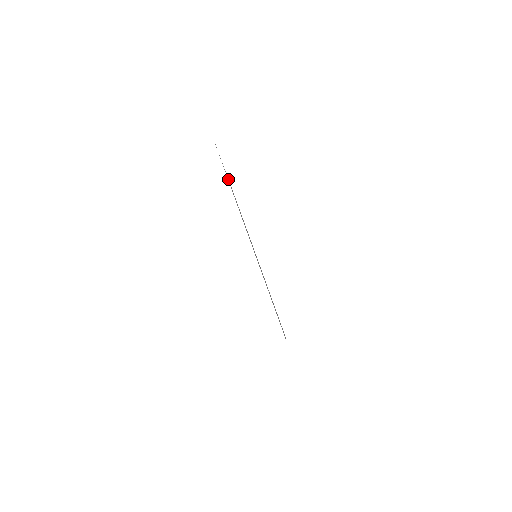
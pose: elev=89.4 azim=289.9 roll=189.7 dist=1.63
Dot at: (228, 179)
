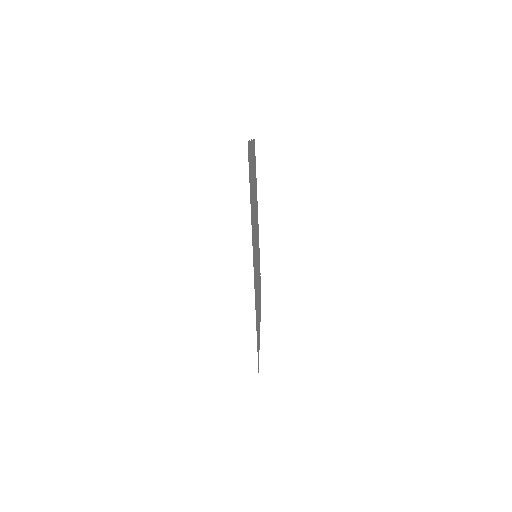
Dot at: (252, 144)
